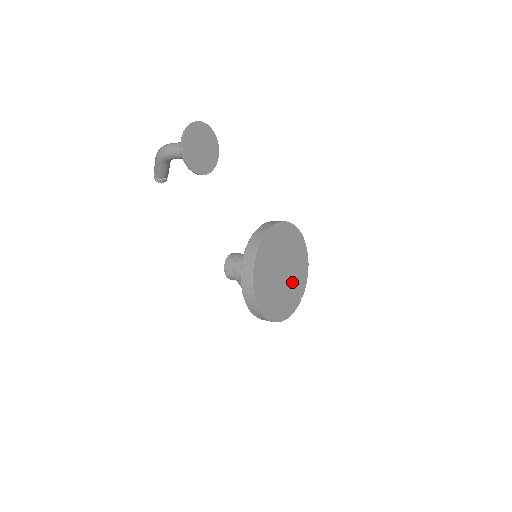
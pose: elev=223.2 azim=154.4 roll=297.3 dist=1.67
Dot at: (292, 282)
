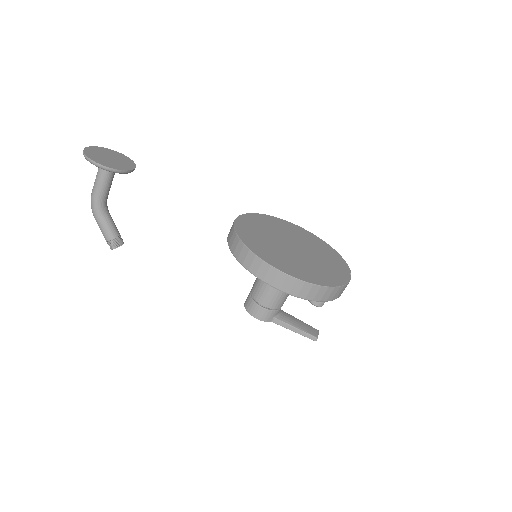
Dot at: (318, 258)
